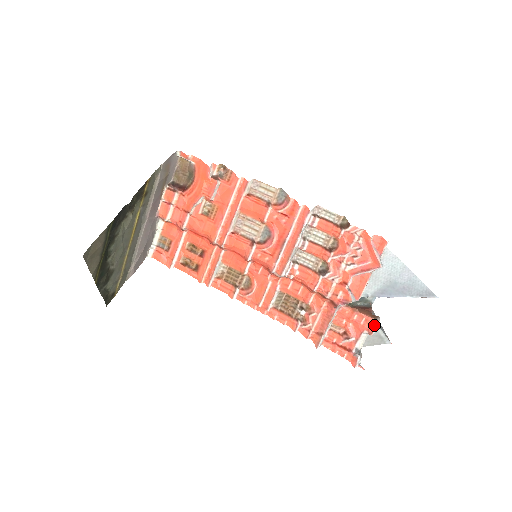
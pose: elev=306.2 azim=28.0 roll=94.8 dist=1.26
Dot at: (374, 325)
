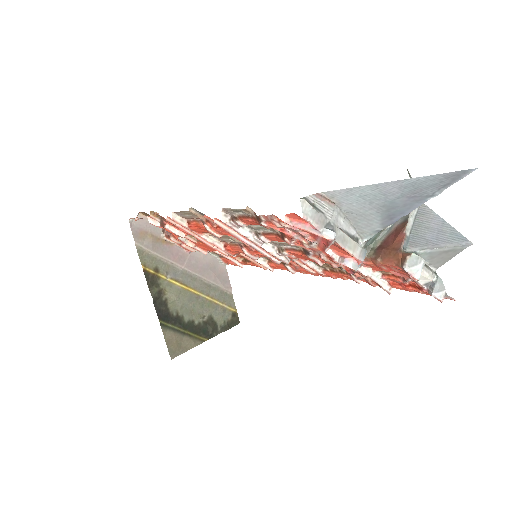
Dot at: occluded
